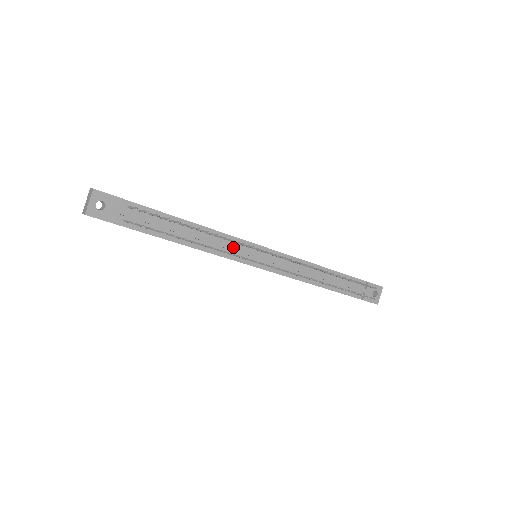
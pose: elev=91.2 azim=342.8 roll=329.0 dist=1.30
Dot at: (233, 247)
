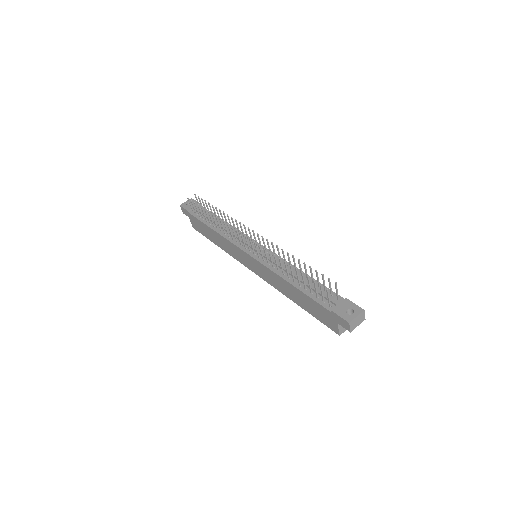
Dot at: occluded
